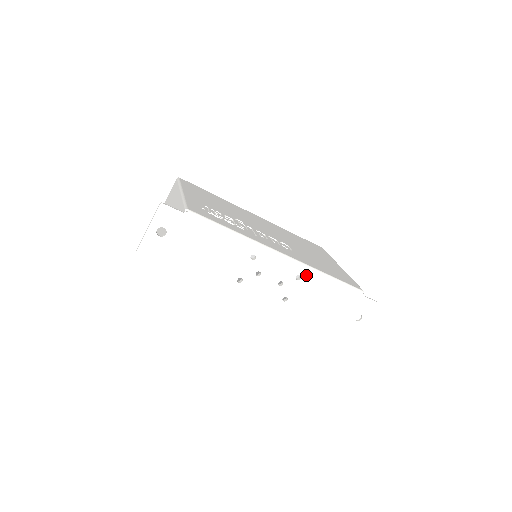
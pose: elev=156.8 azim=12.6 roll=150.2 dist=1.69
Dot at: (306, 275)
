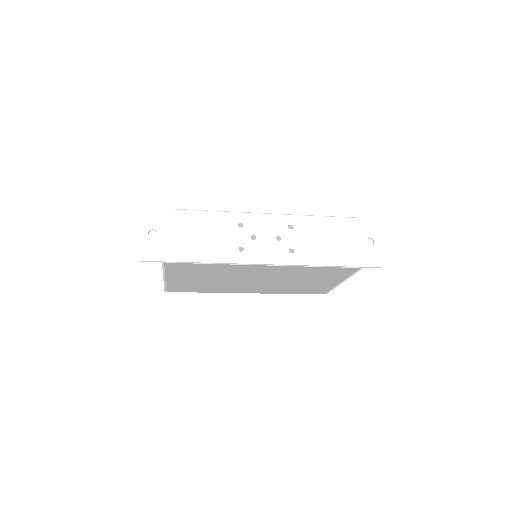
Dot at: (296, 223)
